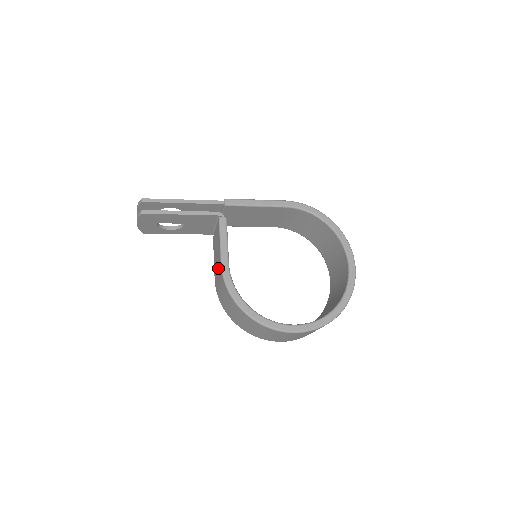
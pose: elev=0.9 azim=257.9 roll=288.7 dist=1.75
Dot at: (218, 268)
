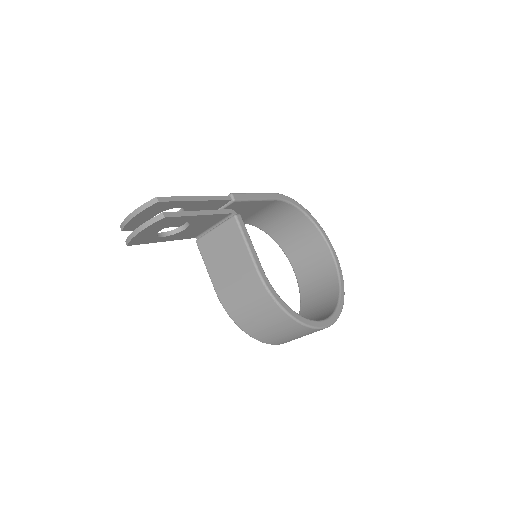
Dot at: (241, 275)
